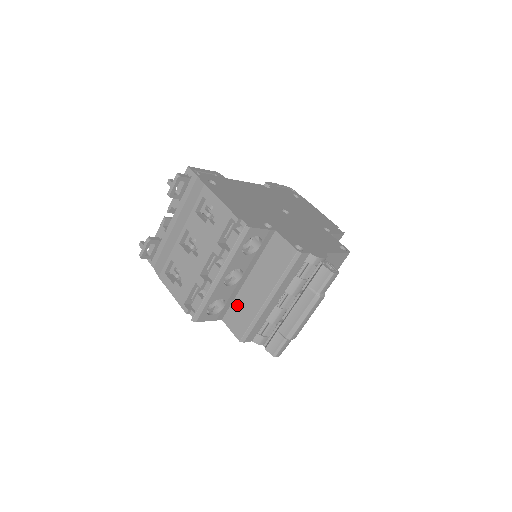
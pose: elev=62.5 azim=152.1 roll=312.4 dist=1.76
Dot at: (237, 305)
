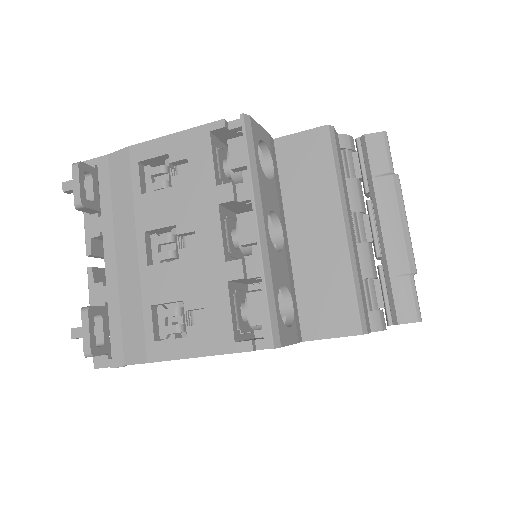
Dot at: (307, 290)
